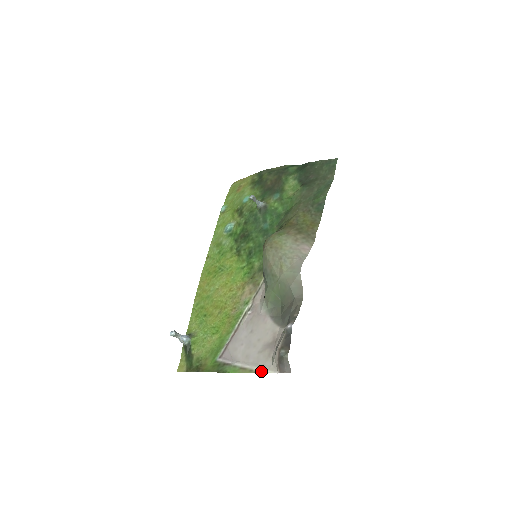
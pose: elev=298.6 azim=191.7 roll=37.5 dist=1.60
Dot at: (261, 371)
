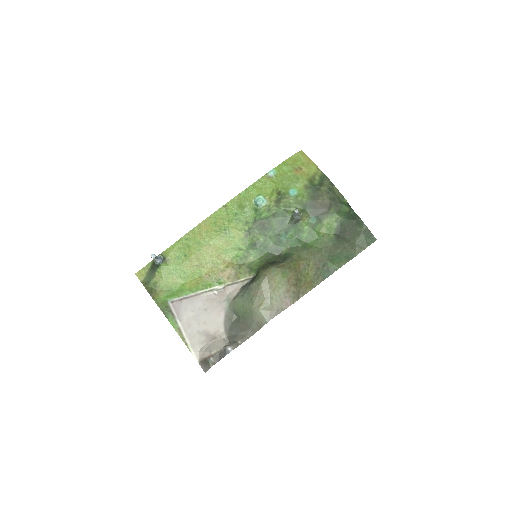
Dot at: (189, 348)
